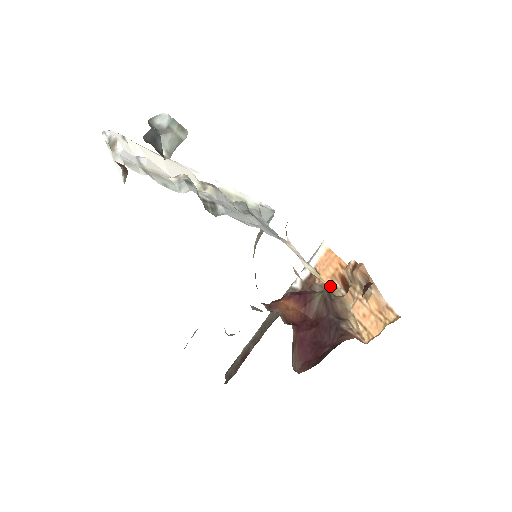
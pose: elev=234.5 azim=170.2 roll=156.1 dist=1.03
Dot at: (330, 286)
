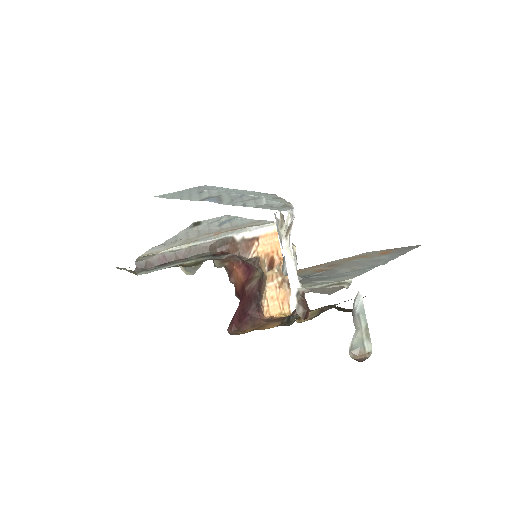
Dot at: (262, 261)
